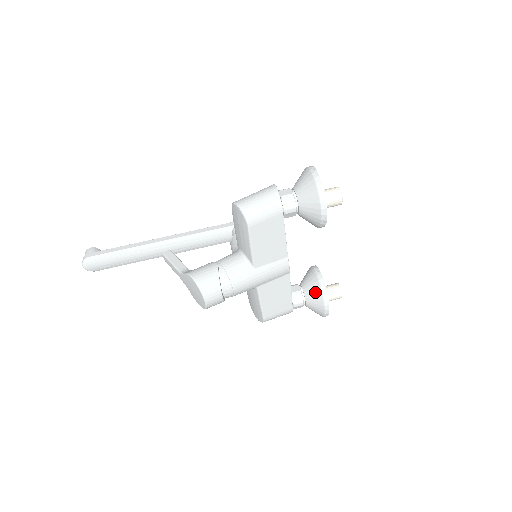
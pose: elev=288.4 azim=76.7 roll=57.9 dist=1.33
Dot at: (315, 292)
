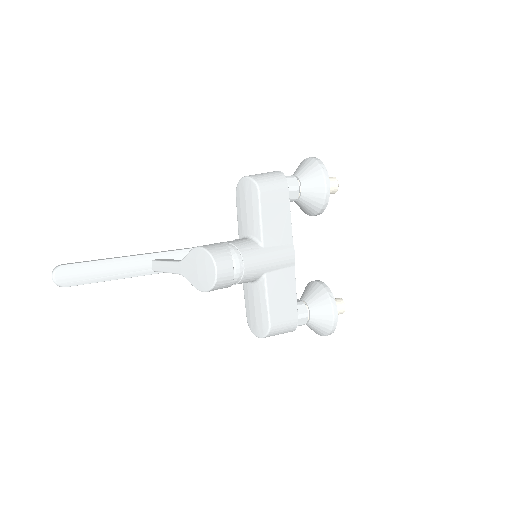
Dot at: (320, 297)
